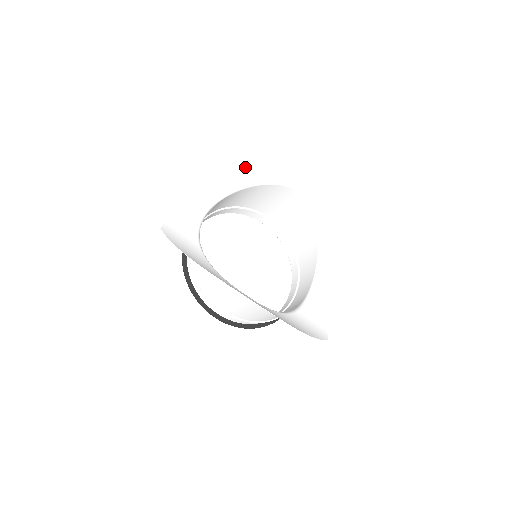
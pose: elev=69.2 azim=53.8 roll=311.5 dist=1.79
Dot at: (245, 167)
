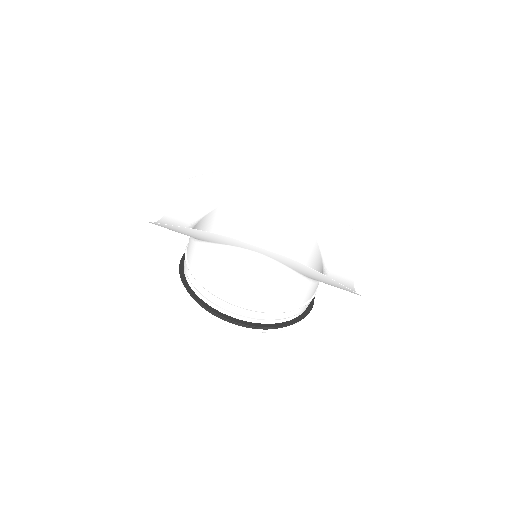
Dot at: (220, 182)
